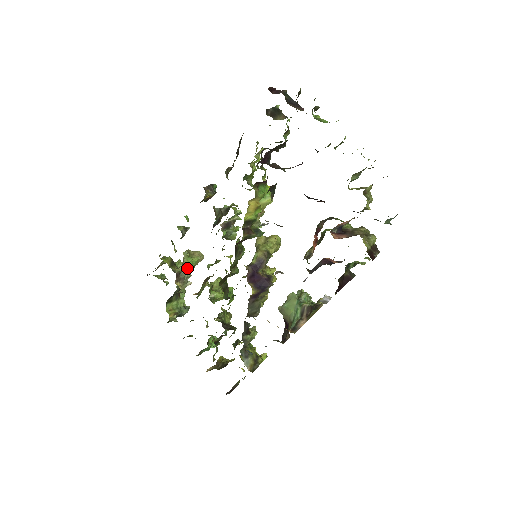
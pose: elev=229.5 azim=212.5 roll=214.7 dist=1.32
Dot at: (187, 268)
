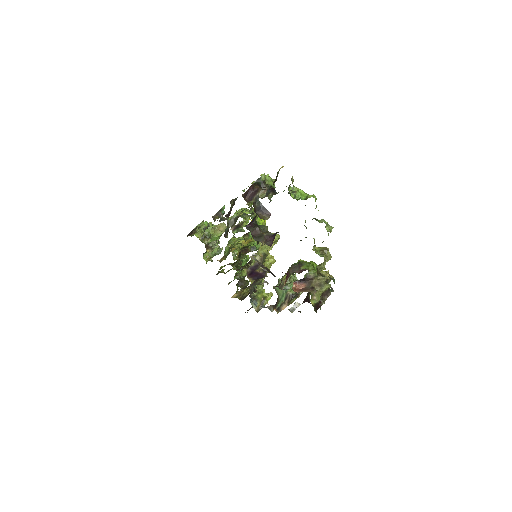
Dot at: (214, 240)
